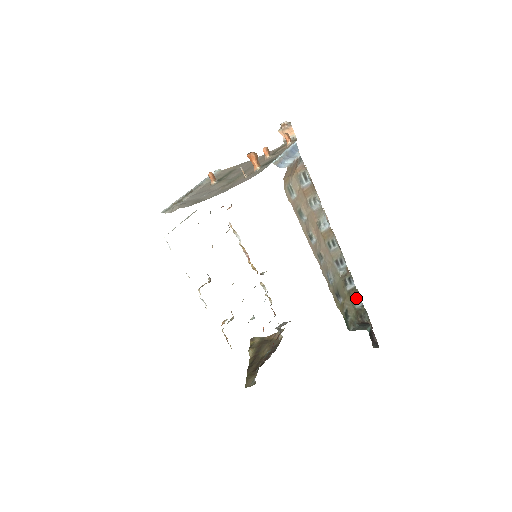
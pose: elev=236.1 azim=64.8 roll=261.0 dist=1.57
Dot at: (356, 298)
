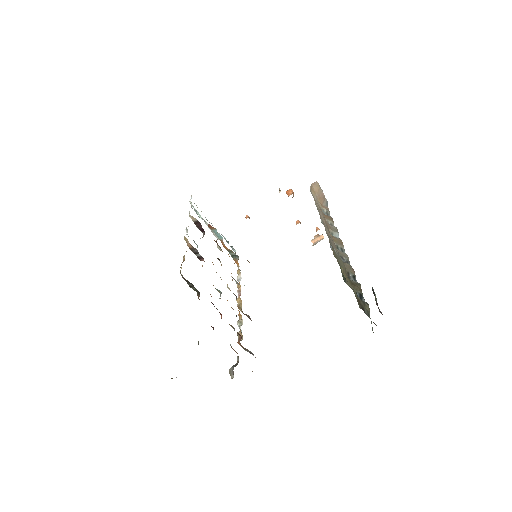
Dot at: (359, 294)
